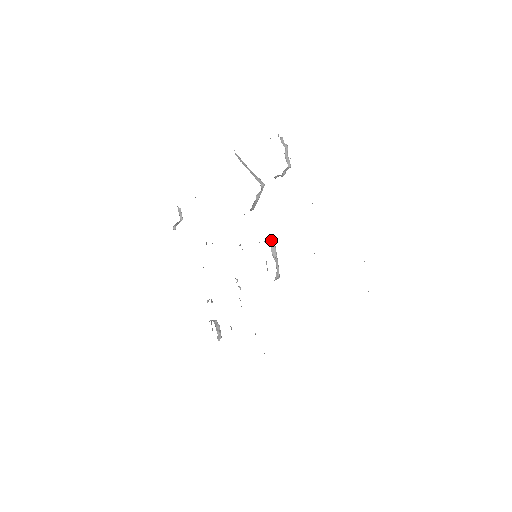
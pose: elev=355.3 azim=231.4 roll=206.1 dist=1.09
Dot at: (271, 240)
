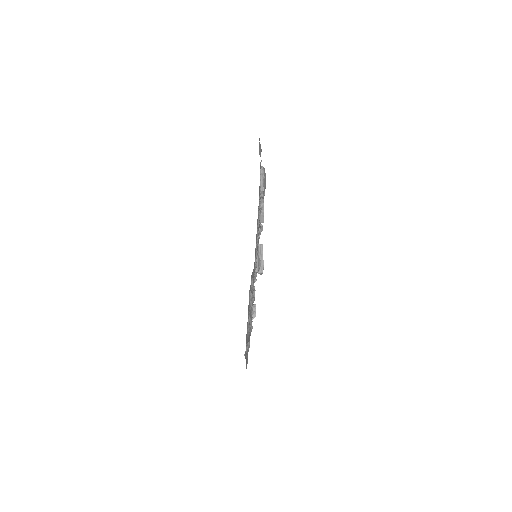
Dot at: (260, 244)
